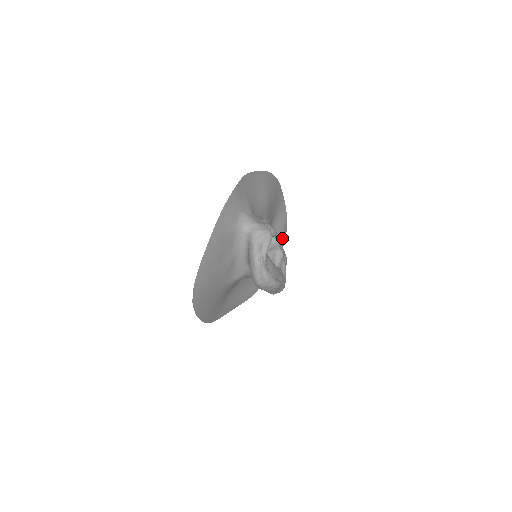
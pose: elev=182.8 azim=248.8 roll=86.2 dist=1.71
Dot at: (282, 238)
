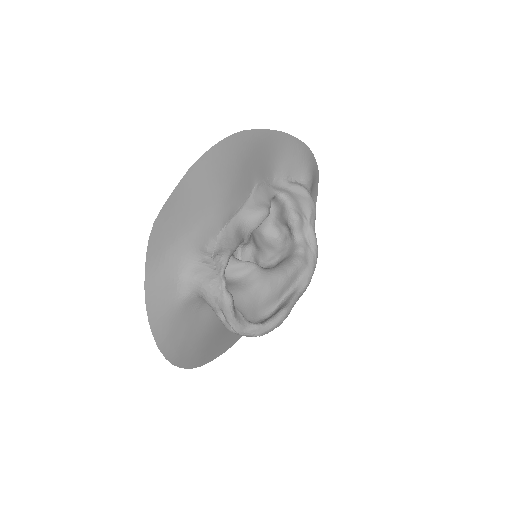
Dot at: (301, 164)
